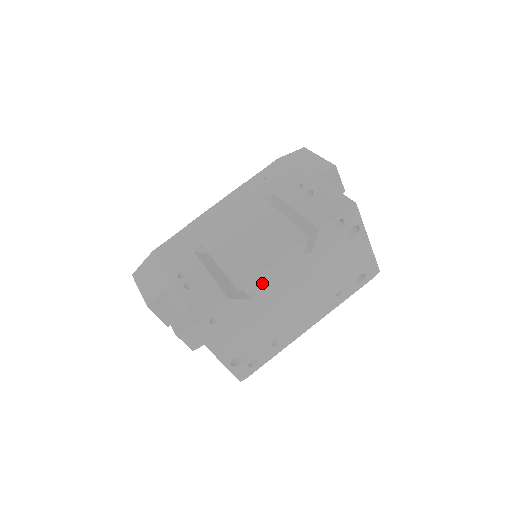
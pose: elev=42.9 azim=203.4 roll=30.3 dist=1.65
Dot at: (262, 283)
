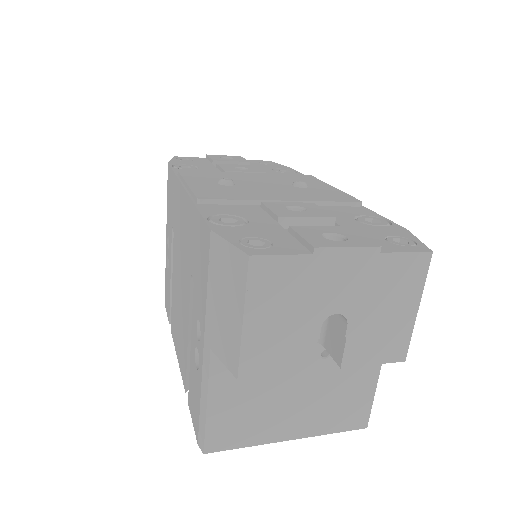
Dot at: occluded
